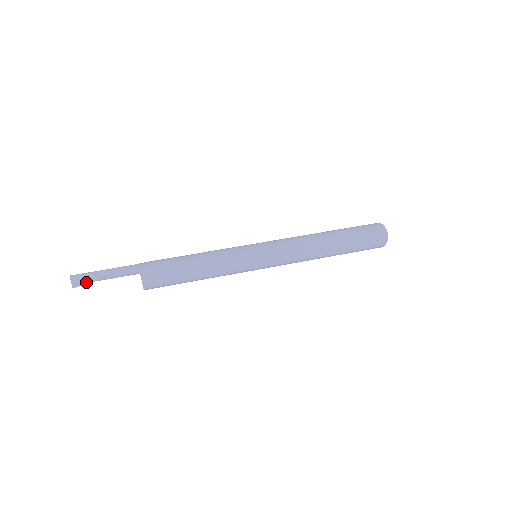
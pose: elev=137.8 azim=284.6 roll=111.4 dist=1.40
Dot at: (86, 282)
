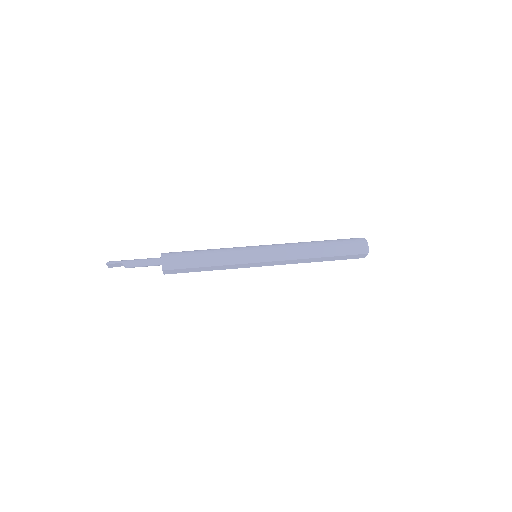
Dot at: (119, 266)
